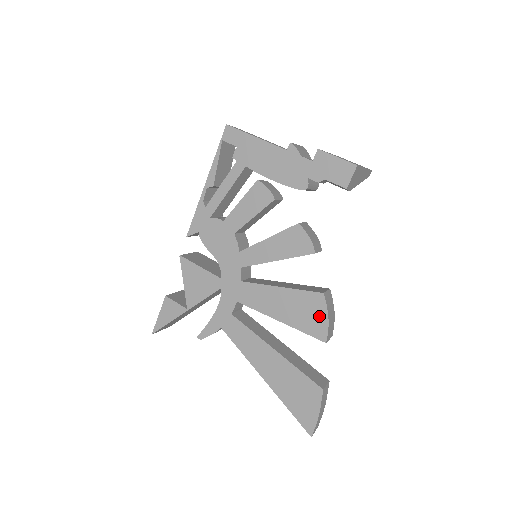
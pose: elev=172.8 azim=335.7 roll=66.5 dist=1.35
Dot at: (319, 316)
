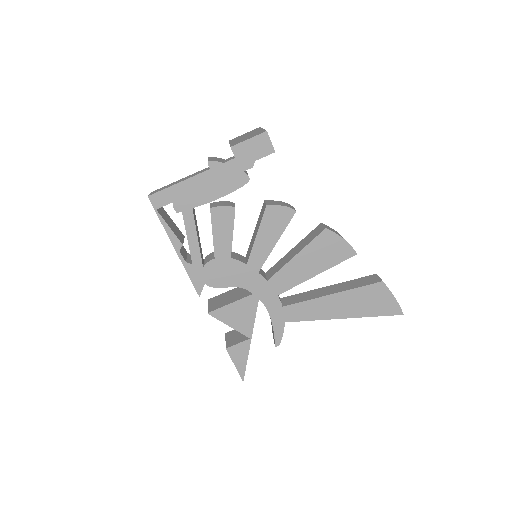
Dot at: (337, 244)
